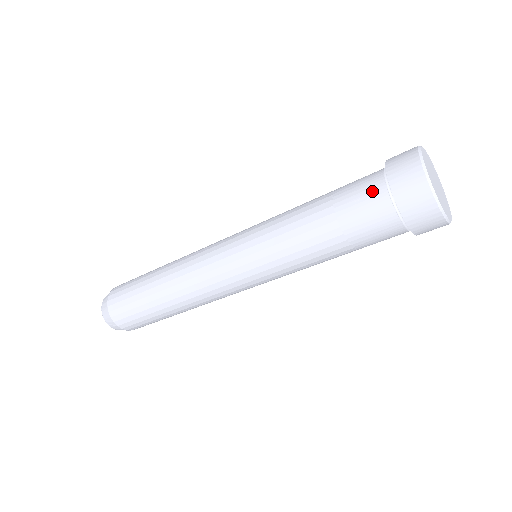
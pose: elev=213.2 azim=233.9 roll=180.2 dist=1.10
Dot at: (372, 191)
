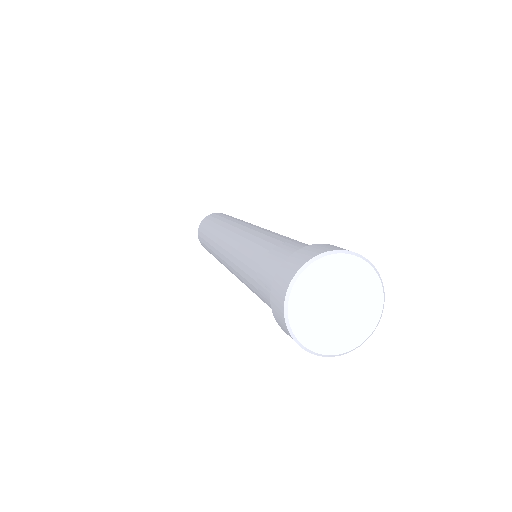
Dot at: (270, 286)
